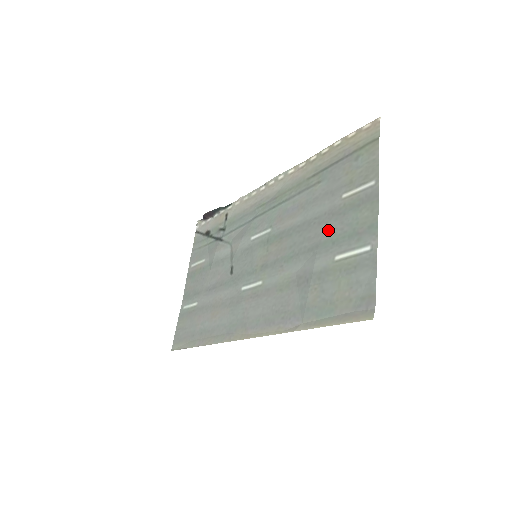
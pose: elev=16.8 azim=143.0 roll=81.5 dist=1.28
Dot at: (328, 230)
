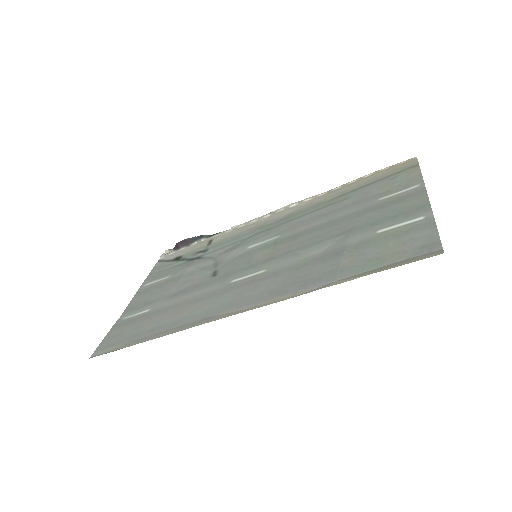
Dot at: (364, 219)
